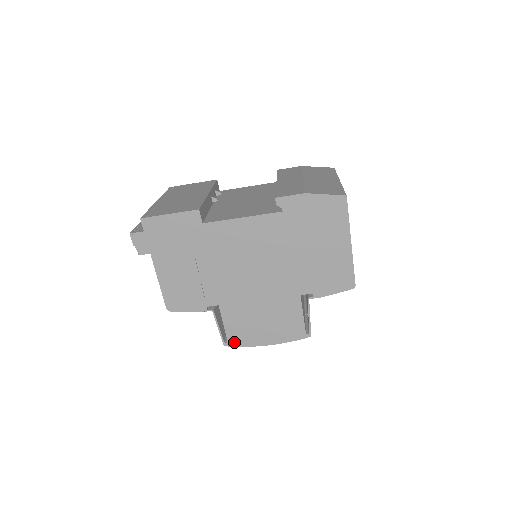
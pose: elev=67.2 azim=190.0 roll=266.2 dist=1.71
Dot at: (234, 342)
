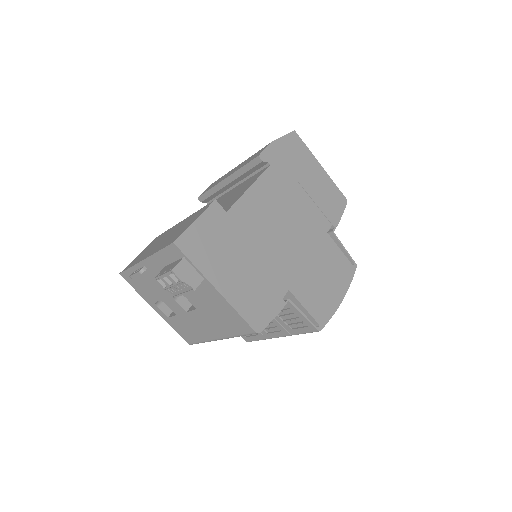
Dot at: (322, 320)
